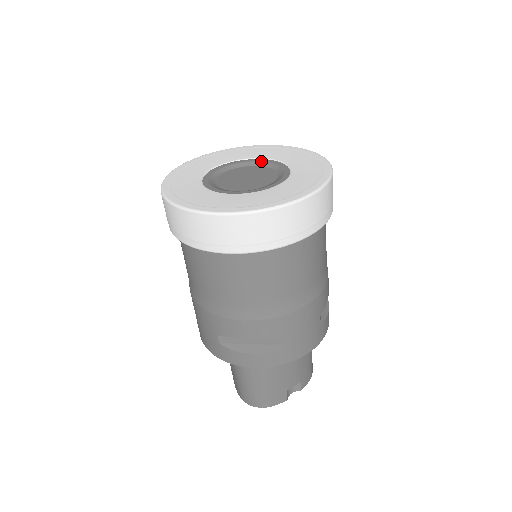
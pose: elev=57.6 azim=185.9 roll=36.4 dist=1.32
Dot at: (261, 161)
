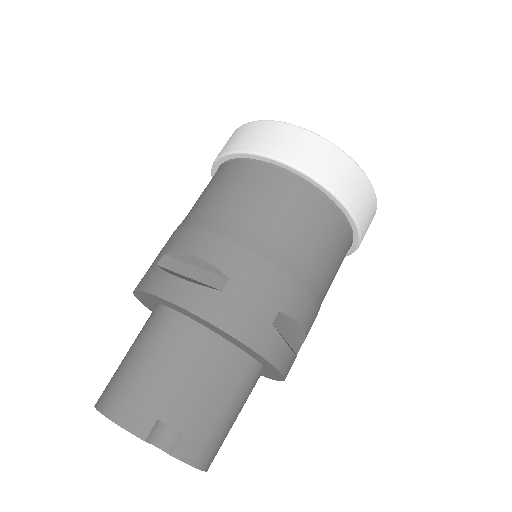
Dot at: occluded
